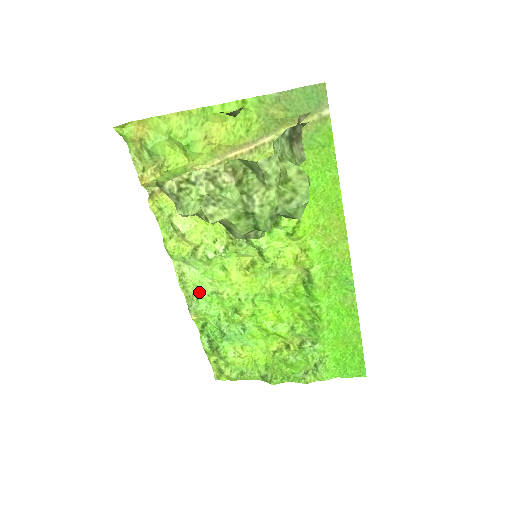
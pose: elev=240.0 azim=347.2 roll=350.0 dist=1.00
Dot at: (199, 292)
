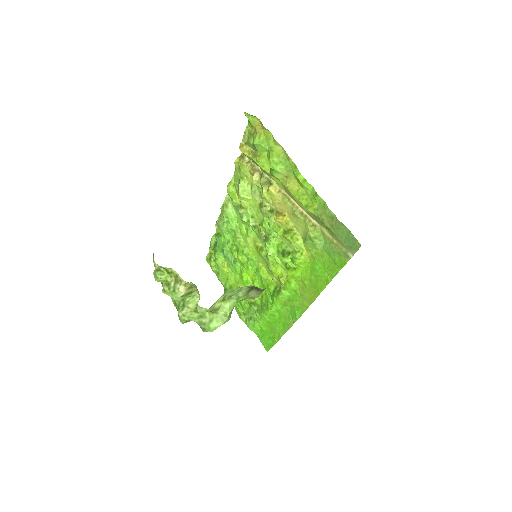
Dot at: (228, 222)
